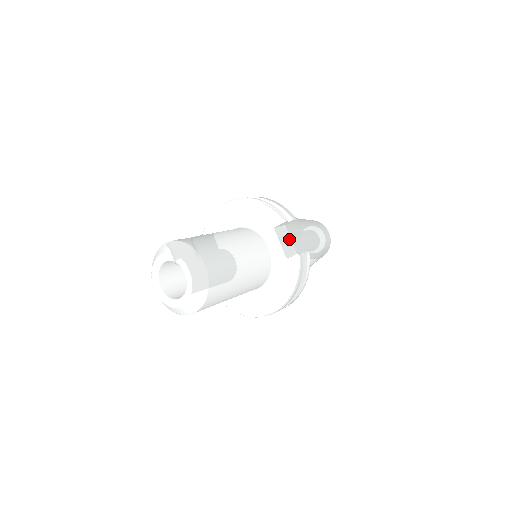
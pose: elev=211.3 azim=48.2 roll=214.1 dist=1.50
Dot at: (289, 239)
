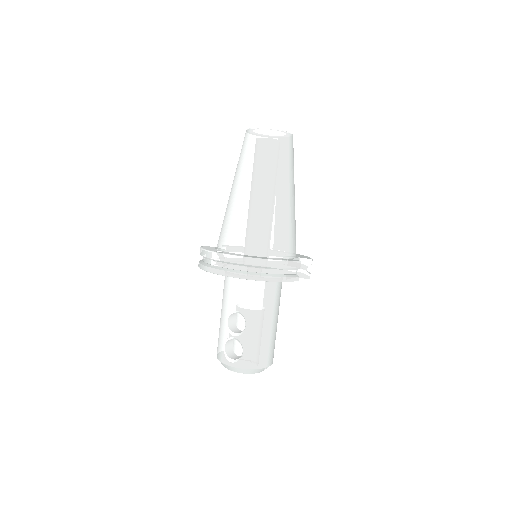
Dot at: occluded
